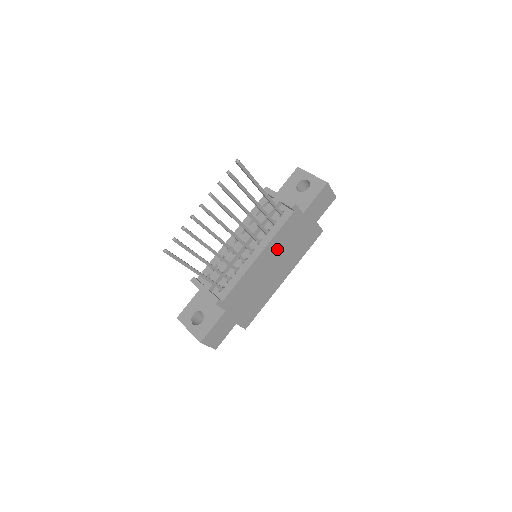
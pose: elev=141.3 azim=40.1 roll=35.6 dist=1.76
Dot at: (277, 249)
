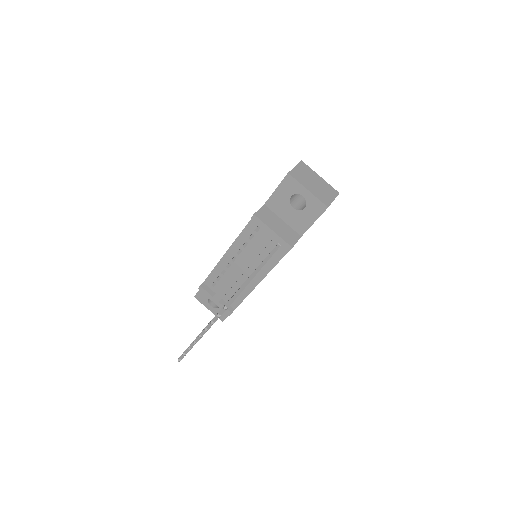
Dot at: occluded
